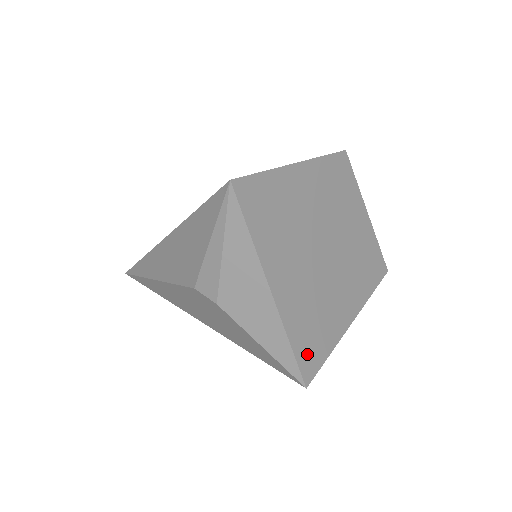
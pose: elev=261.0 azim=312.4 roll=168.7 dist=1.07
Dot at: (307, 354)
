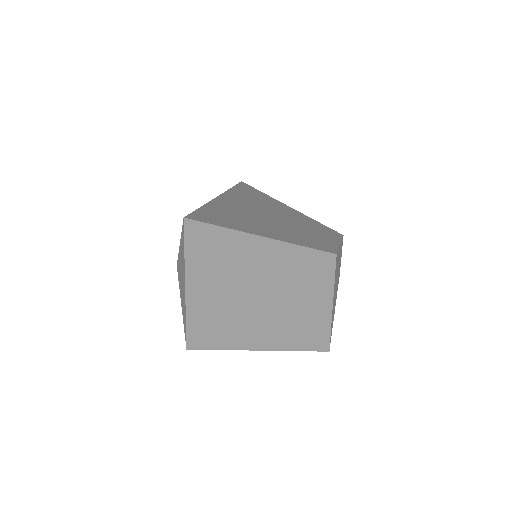
Dot at: (198, 336)
